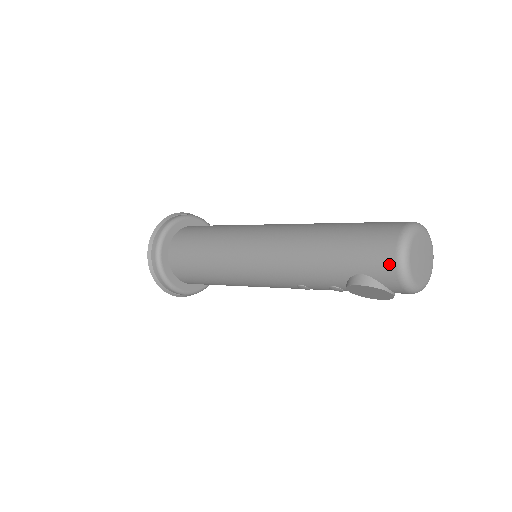
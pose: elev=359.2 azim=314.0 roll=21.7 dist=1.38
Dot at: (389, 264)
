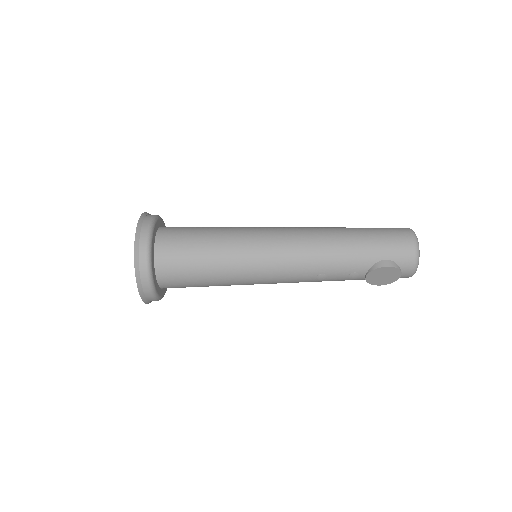
Dot at: (410, 251)
